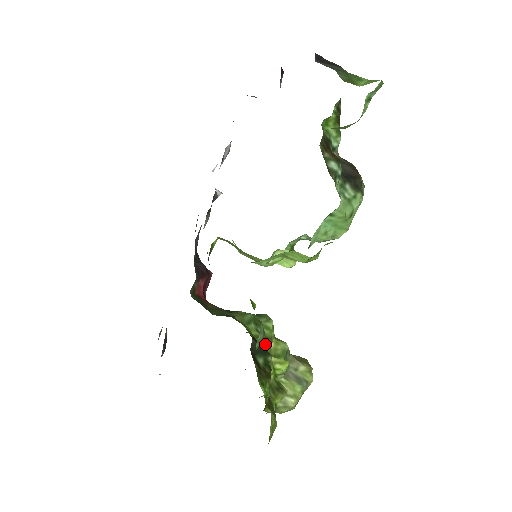
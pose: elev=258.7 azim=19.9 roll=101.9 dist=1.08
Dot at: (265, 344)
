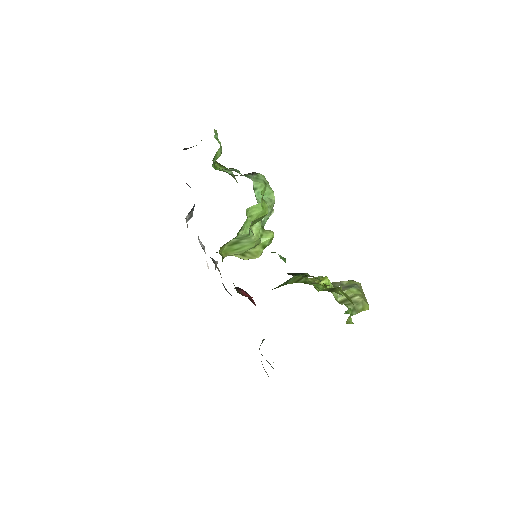
Dot at: (303, 280)
